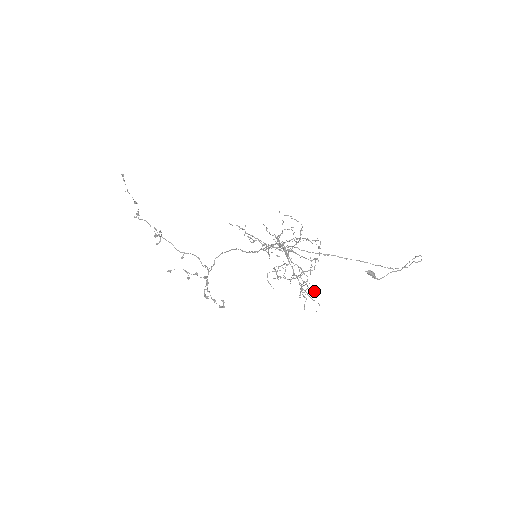
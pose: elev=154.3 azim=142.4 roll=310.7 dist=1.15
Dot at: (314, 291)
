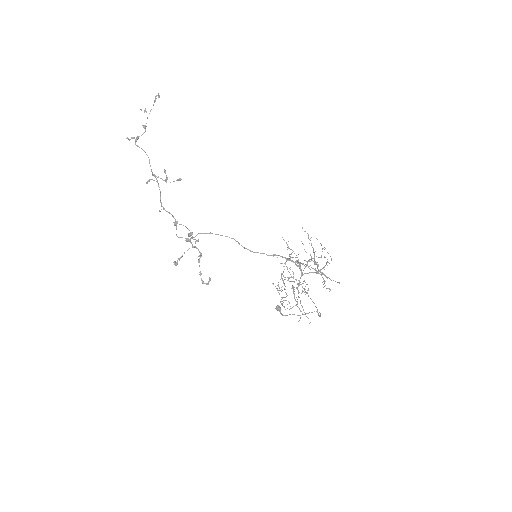
Dot at: occluded
